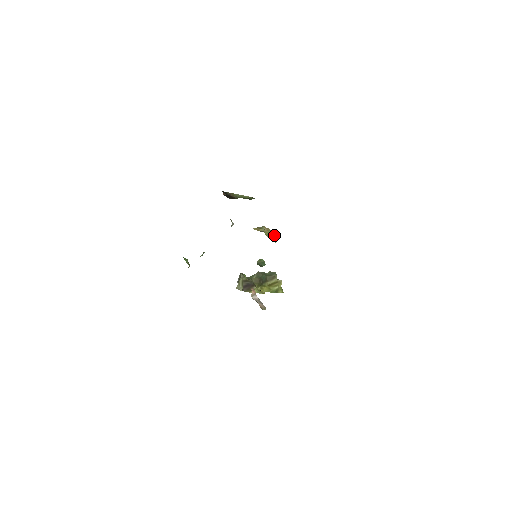
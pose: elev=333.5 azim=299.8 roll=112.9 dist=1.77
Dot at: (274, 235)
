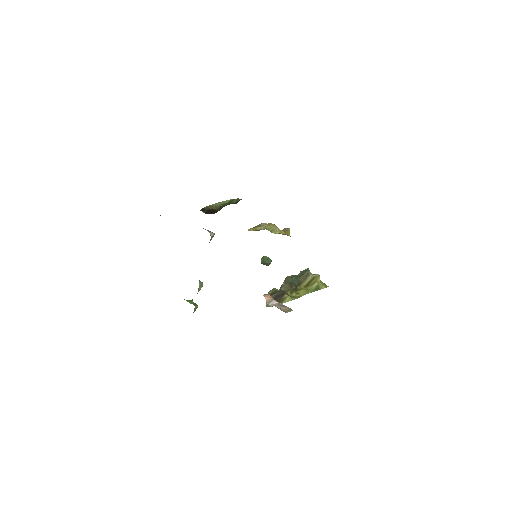
Dot at: (284, 229)
